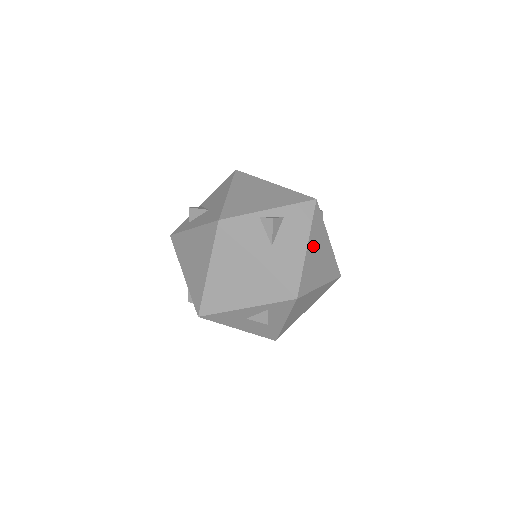
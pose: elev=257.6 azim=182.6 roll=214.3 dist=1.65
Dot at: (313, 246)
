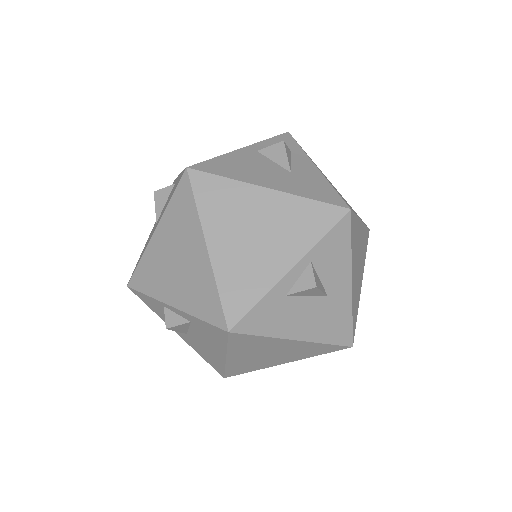
Dot at: (244, 354)
